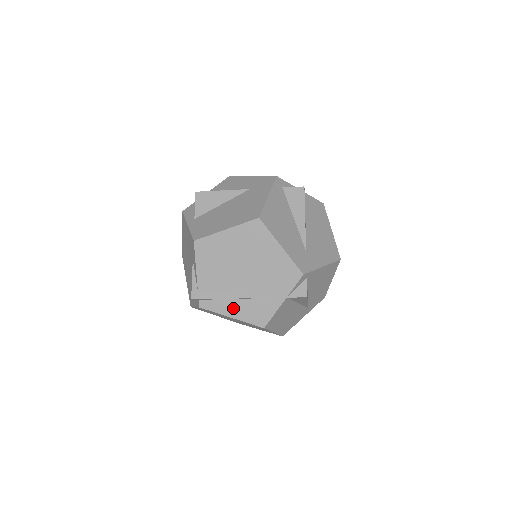
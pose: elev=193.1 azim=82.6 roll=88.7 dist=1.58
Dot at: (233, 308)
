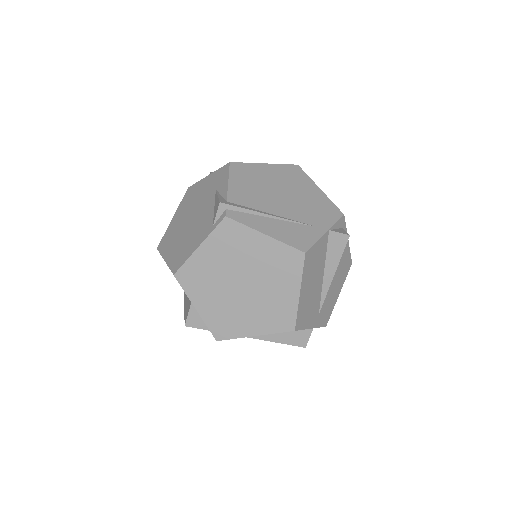
Dot at: (268, 226)
